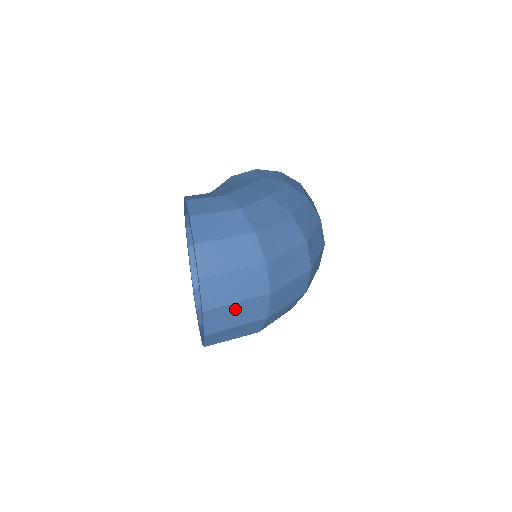
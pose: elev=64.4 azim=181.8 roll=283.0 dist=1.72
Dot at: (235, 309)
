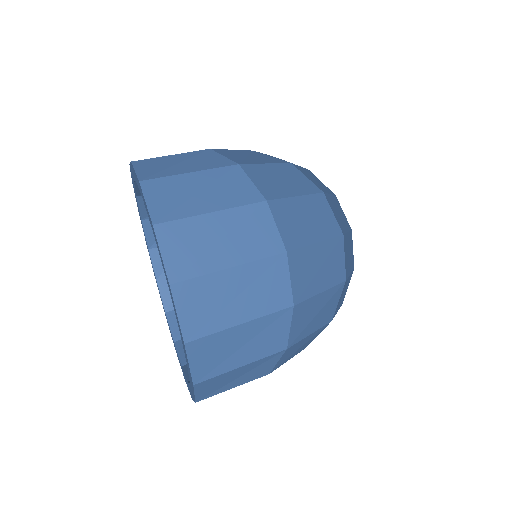
Dot at: (231, 283)
